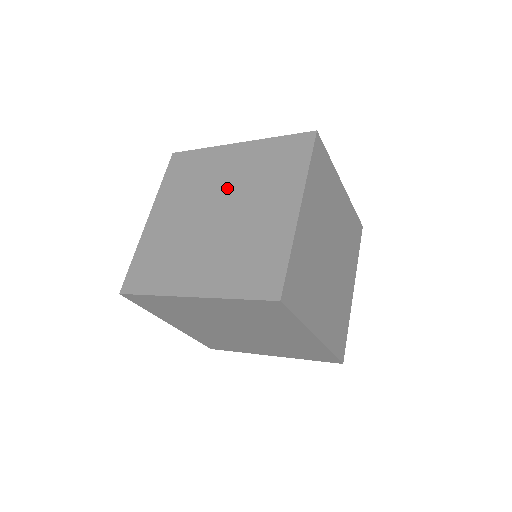
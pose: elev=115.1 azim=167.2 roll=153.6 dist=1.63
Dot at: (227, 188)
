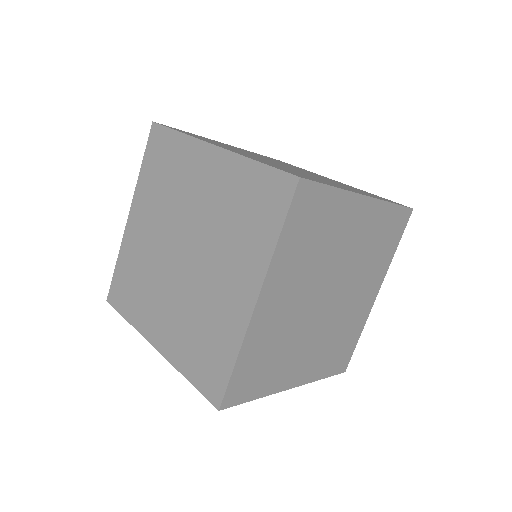
Dot at: (195, 219)
